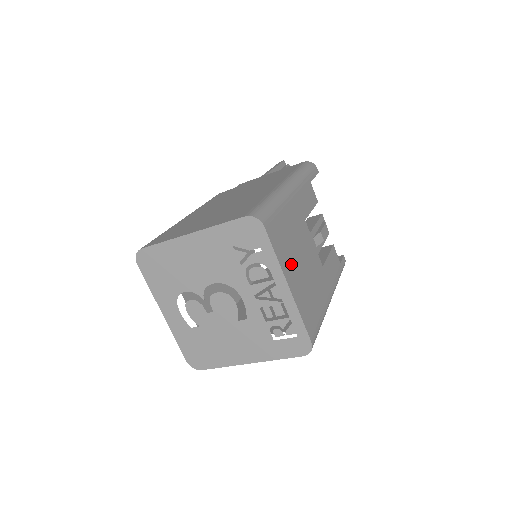
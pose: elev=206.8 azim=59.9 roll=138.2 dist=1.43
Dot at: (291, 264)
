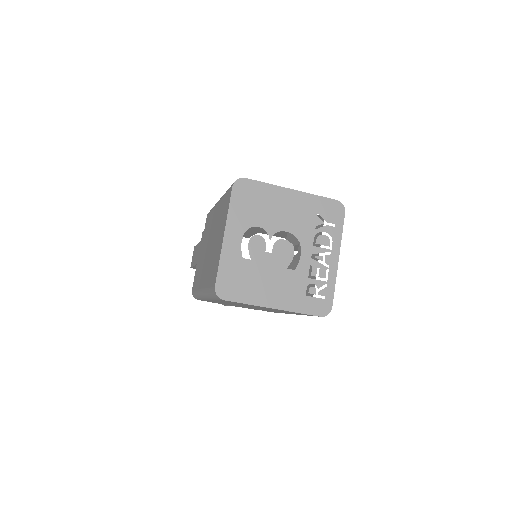
Dot at: occluded
